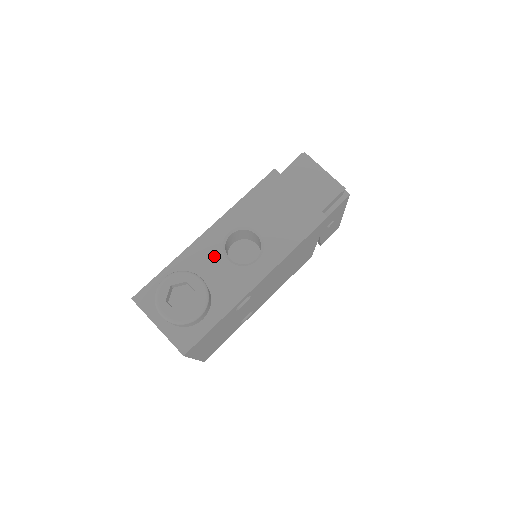
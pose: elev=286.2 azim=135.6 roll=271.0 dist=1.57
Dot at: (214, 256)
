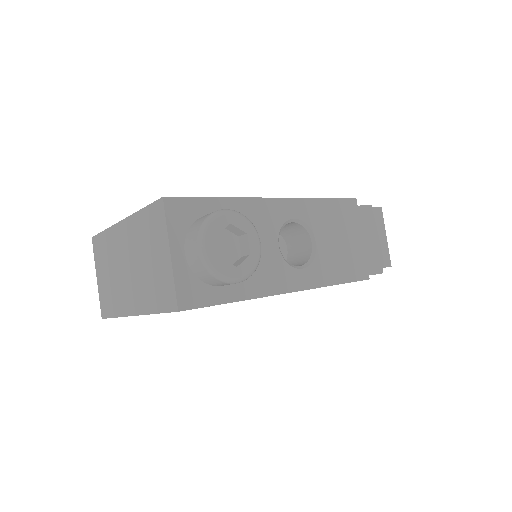
Dot at: (269, 229)
